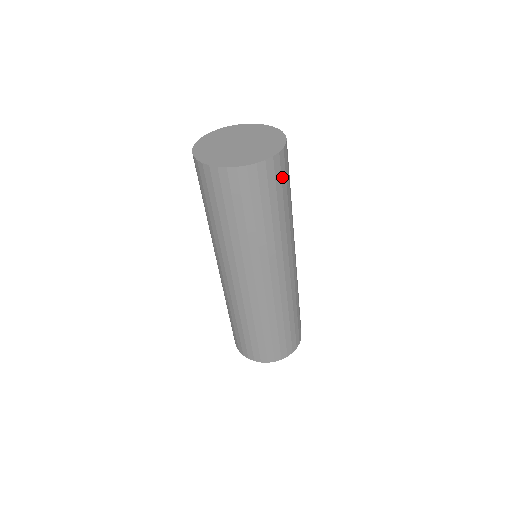
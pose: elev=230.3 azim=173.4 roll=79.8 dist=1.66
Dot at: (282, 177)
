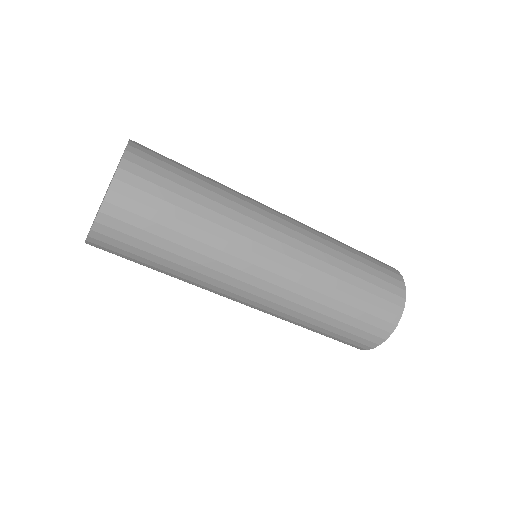
Dot at: (161, 160)
